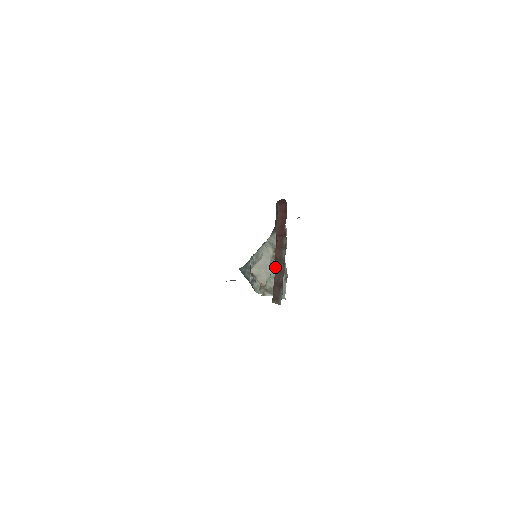
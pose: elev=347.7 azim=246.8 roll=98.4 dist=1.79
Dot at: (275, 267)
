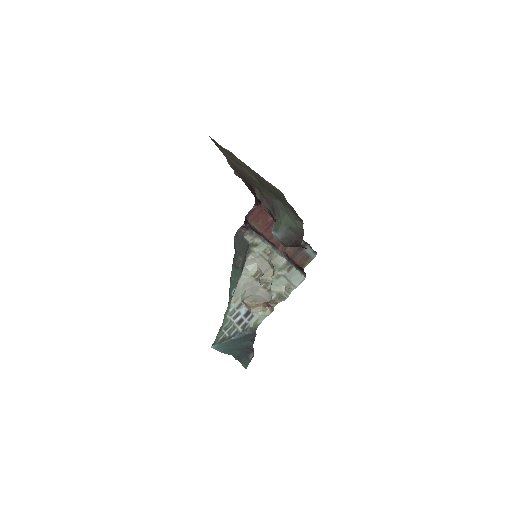
Dot at: (282, 248)
